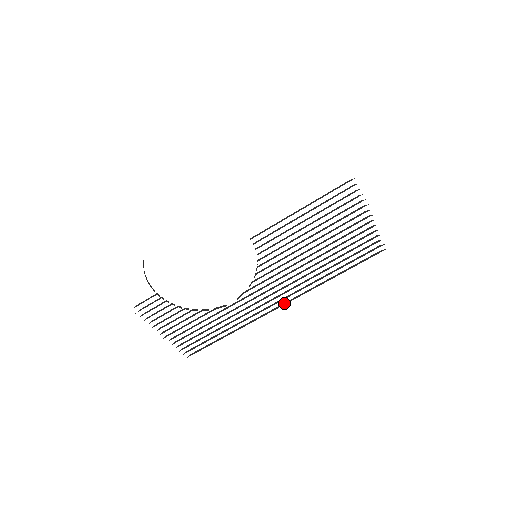
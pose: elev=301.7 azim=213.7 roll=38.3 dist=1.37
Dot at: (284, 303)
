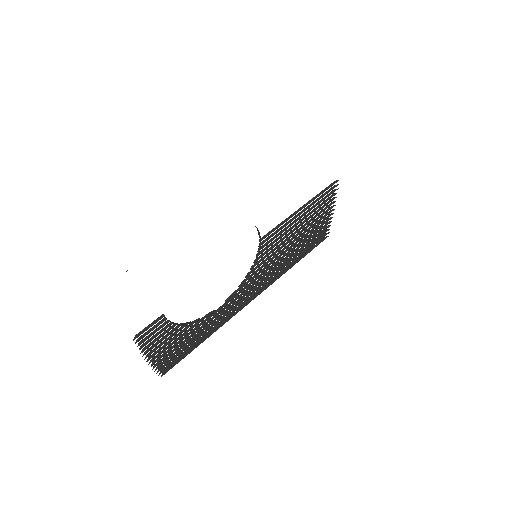
Dot at: (255, 296)
